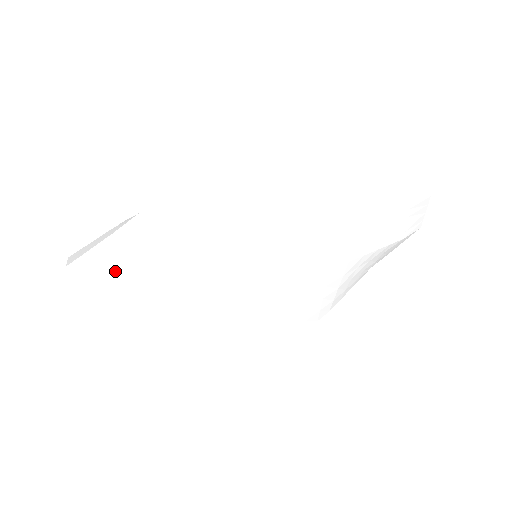
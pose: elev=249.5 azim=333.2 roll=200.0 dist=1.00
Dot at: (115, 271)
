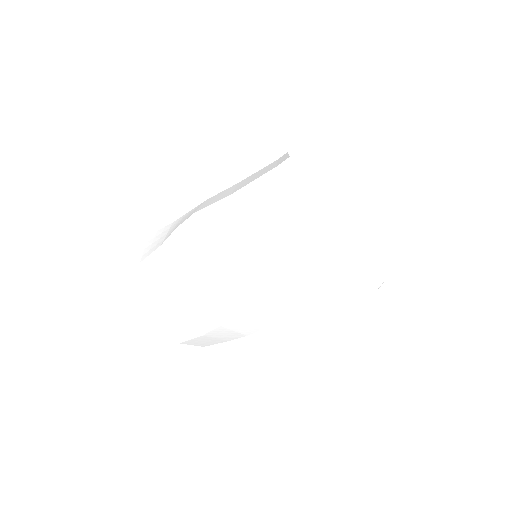
Dot at: (160, 238)
